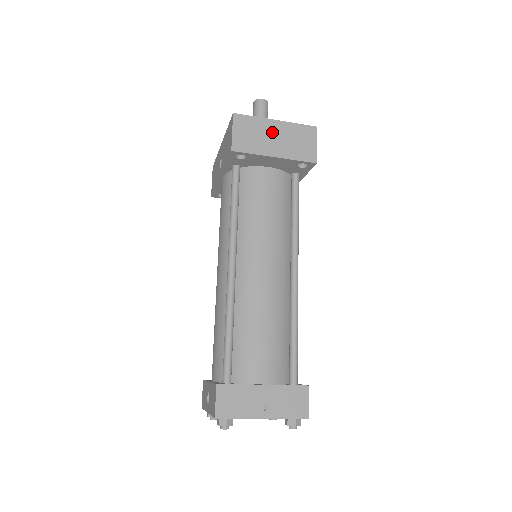
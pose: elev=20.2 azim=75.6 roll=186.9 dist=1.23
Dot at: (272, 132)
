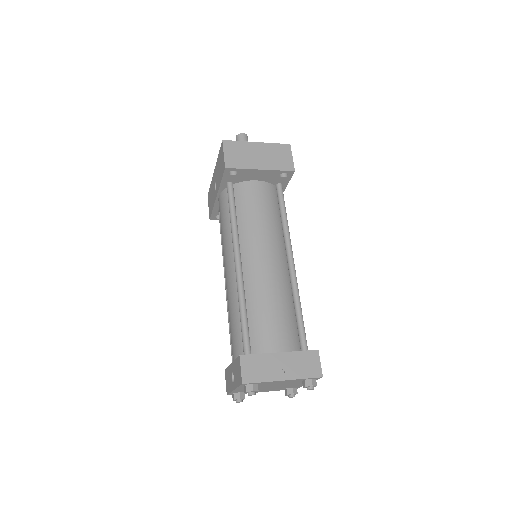
Dot at: (255, 151)
